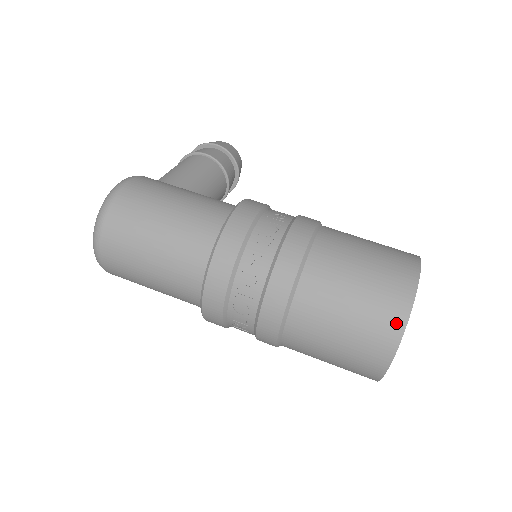
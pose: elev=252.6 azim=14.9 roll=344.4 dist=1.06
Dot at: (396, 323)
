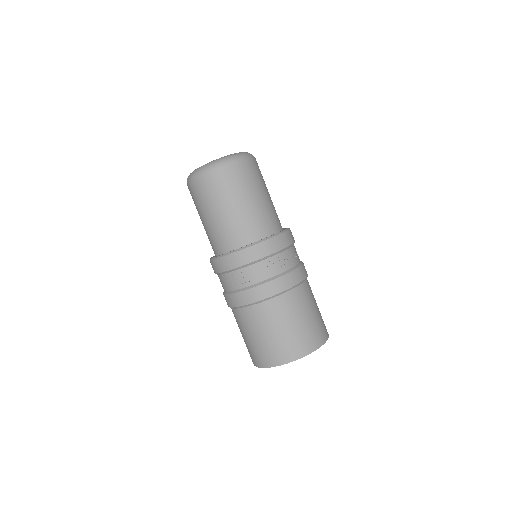
Dot at: (312, 346)
